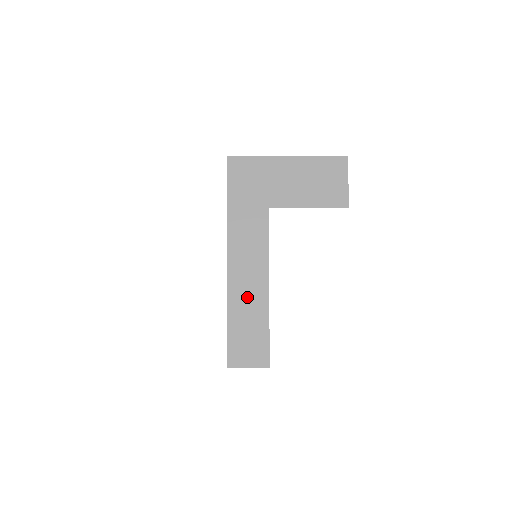
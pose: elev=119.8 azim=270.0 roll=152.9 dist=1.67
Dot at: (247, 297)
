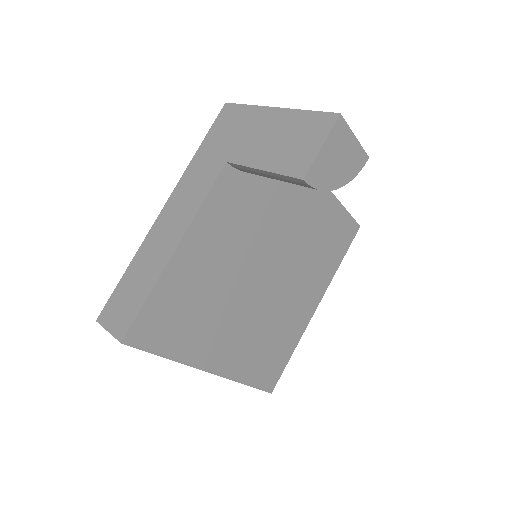
Dot at: (153, 253)
